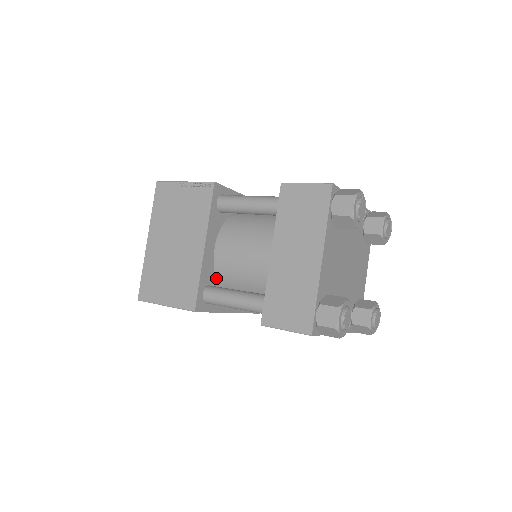
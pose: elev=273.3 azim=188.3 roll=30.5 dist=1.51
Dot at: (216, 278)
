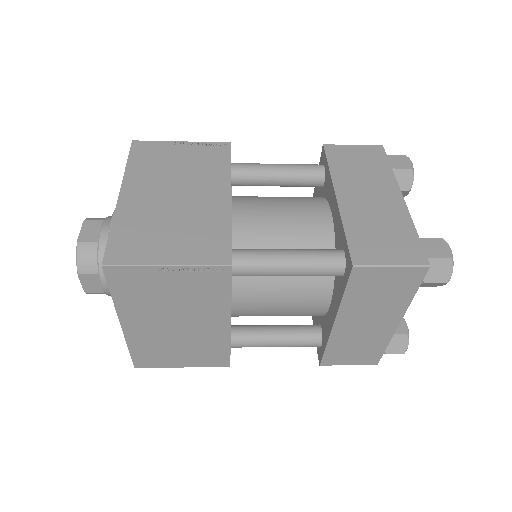
Dot at: occluded
